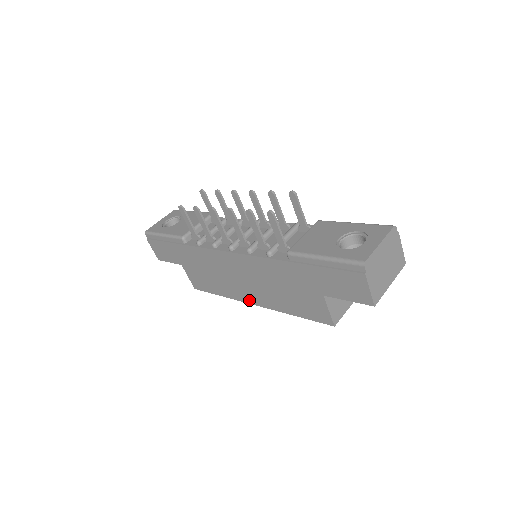
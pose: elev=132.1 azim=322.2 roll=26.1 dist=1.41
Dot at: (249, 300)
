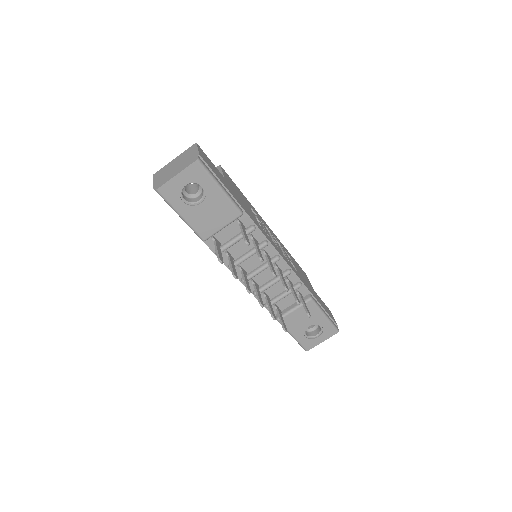
Dot at: occluded
